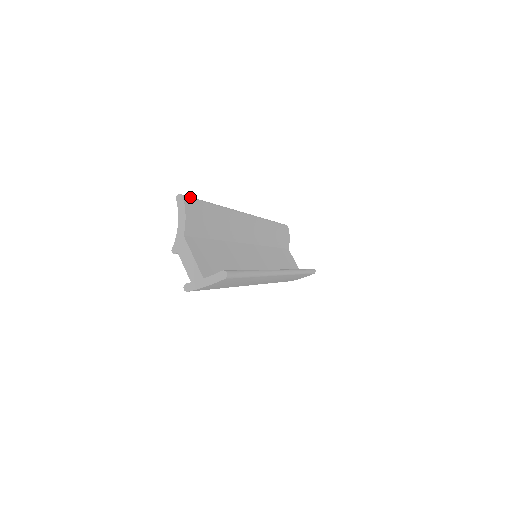
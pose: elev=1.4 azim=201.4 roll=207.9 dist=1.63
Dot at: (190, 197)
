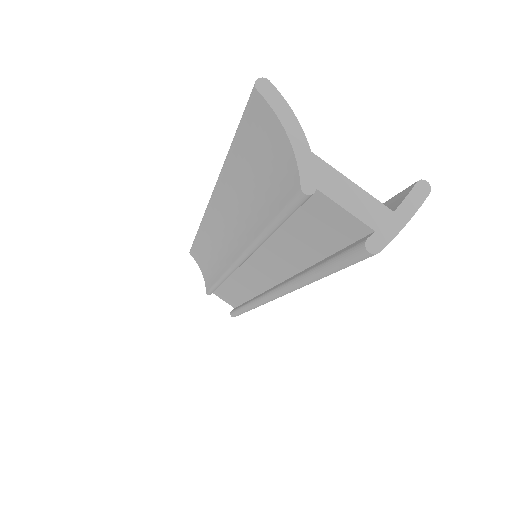
Dot at: occluded
